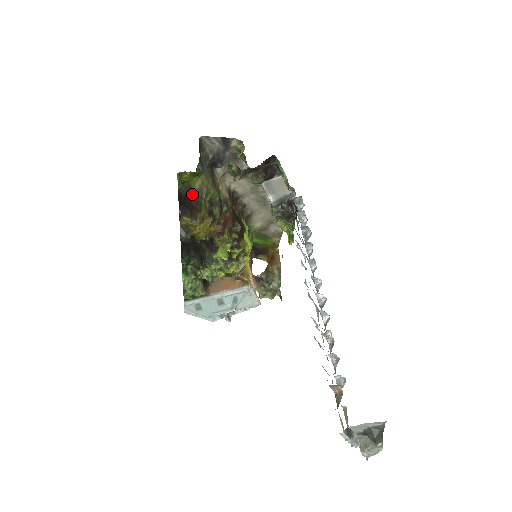
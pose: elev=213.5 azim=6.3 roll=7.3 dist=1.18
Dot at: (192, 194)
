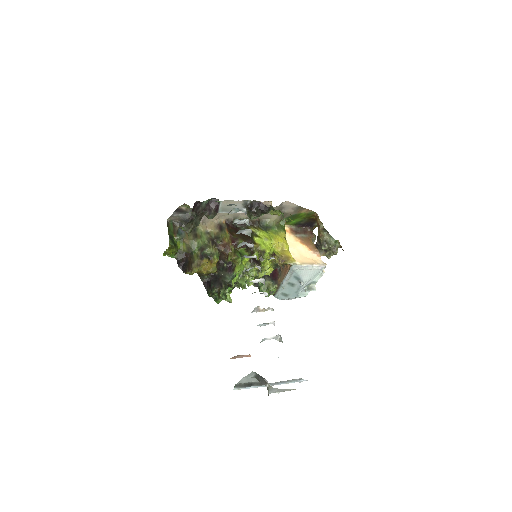
Dot at: (186, 254)
